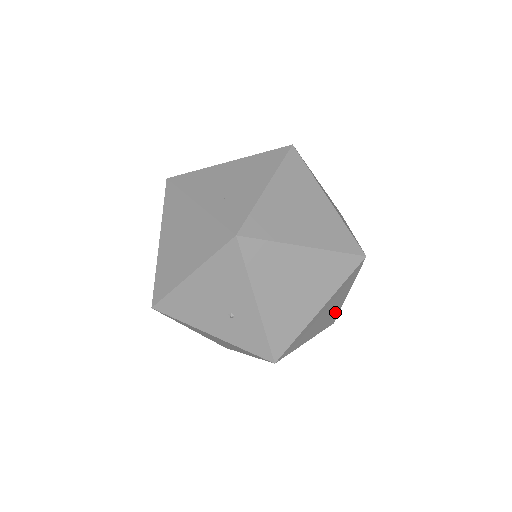
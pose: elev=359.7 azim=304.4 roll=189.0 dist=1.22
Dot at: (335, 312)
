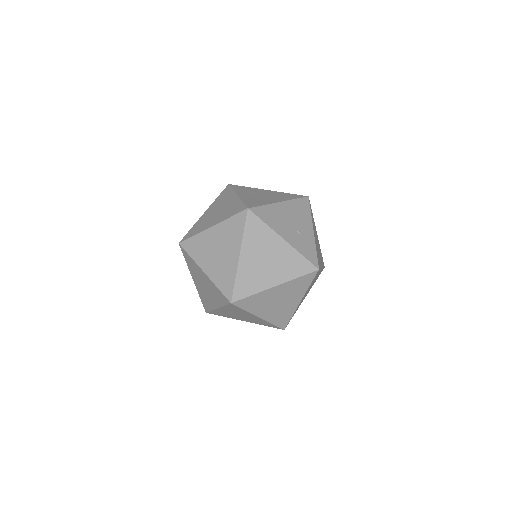
Dot at: (298, 307)
